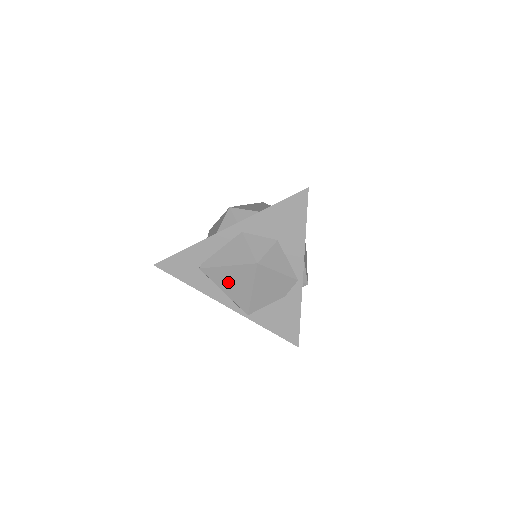
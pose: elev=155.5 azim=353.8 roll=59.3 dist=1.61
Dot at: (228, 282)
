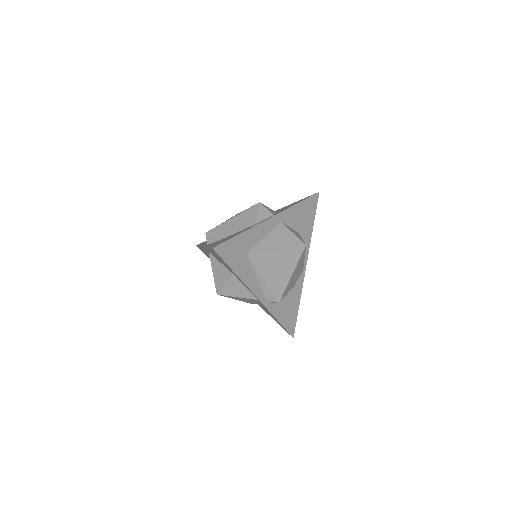
Dot at: (273, 267)
